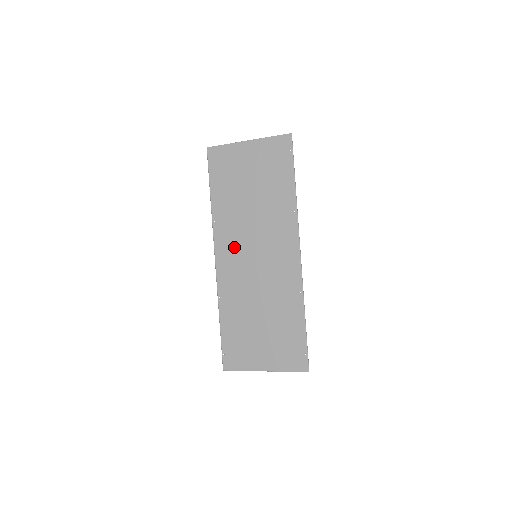
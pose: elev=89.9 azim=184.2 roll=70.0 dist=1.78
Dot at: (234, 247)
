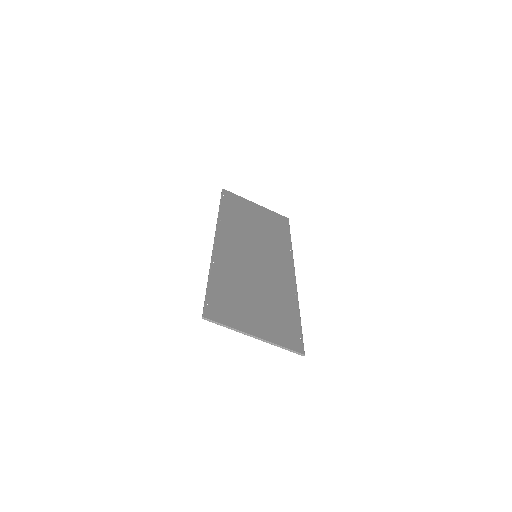
Dot at: (236, 241)
